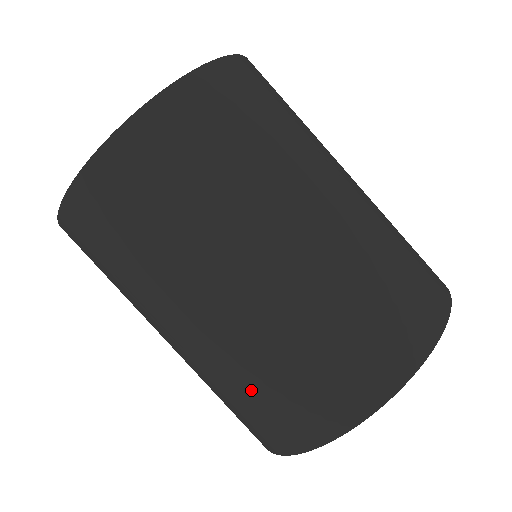
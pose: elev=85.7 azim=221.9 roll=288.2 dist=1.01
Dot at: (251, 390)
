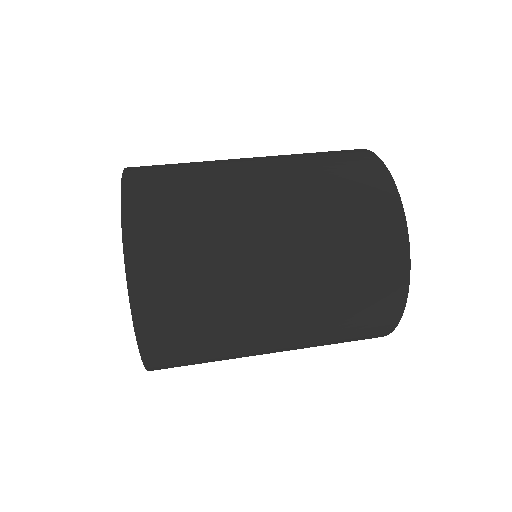
Dot at: (332, 188)
